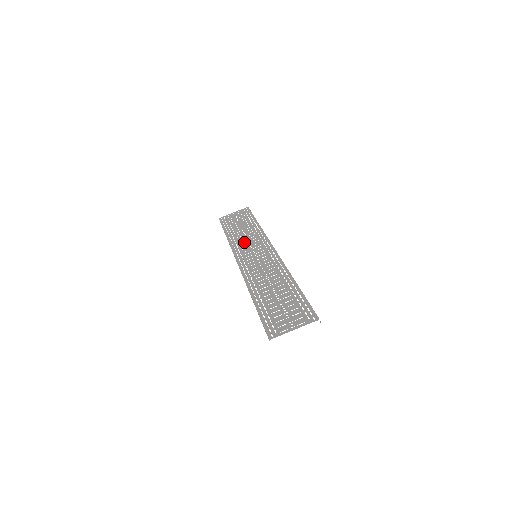
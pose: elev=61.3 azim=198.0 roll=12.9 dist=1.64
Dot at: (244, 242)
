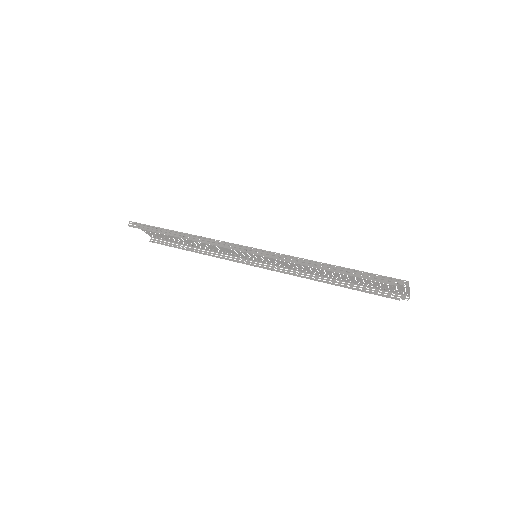
Dot at: occluded
